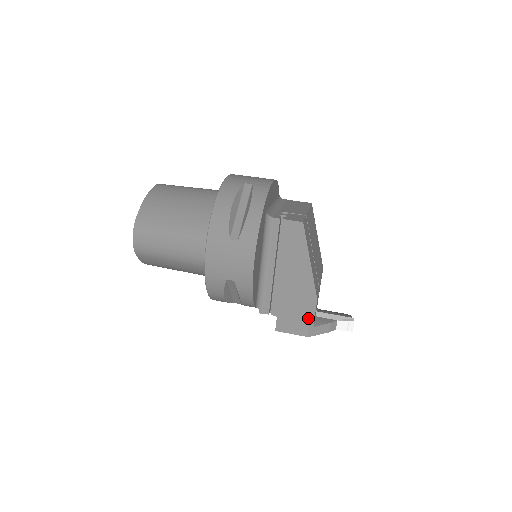
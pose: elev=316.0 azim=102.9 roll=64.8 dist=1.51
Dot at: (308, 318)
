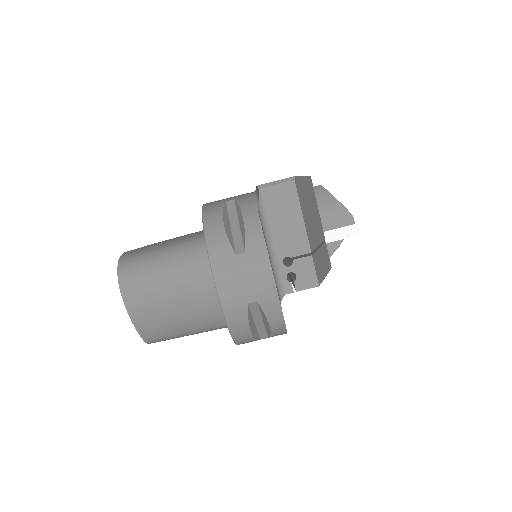
Dot at: occluded
